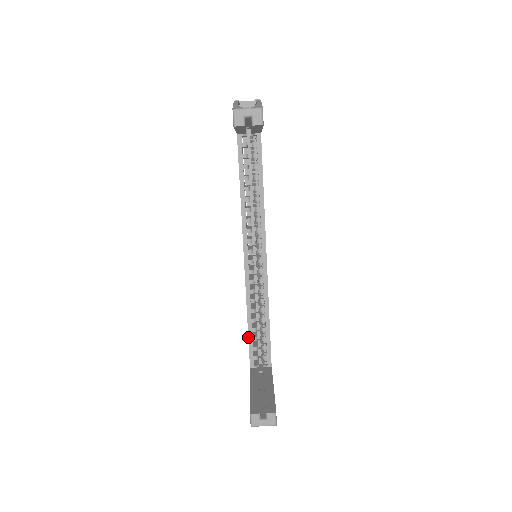
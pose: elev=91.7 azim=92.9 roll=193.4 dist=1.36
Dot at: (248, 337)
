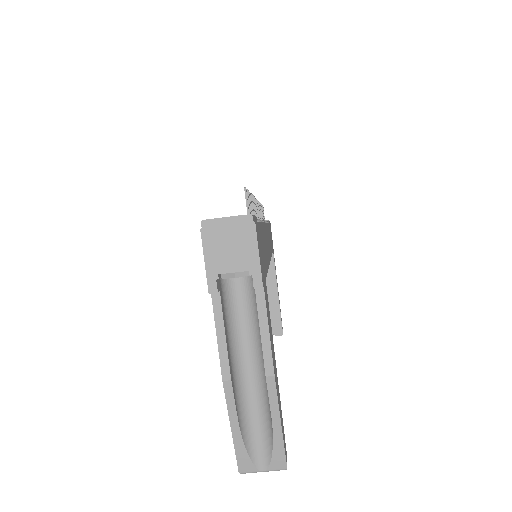
Dot at: occluded
